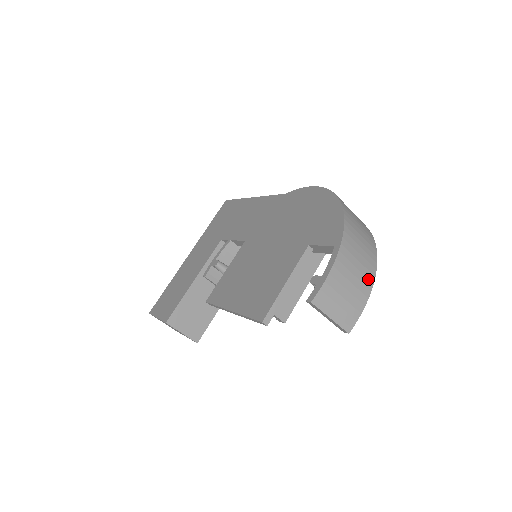
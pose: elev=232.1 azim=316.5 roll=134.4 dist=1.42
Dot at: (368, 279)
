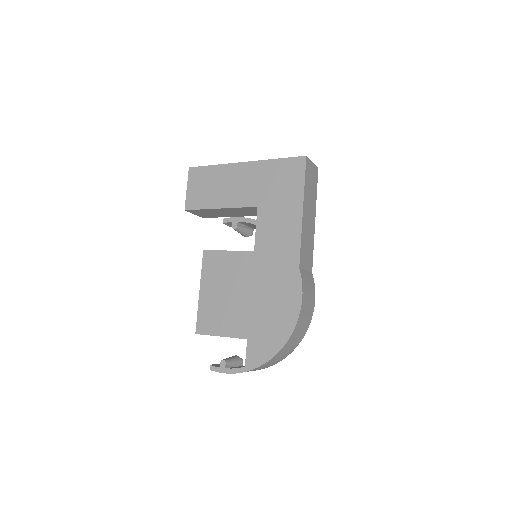
Dot at: occluded
